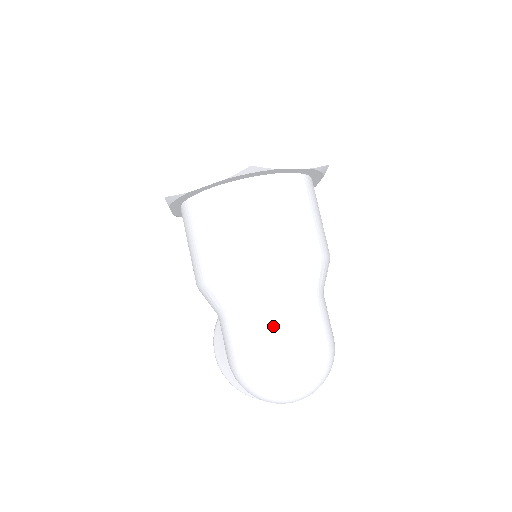
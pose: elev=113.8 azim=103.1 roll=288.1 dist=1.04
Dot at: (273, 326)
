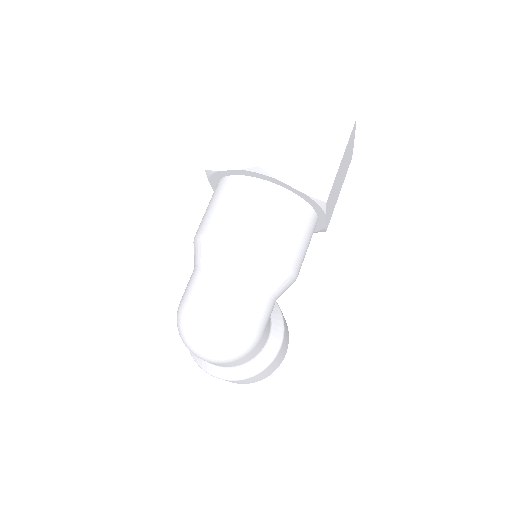
Dot at: (214, 285)
